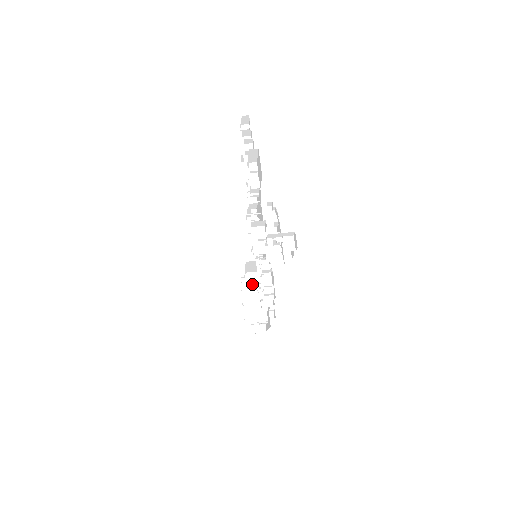
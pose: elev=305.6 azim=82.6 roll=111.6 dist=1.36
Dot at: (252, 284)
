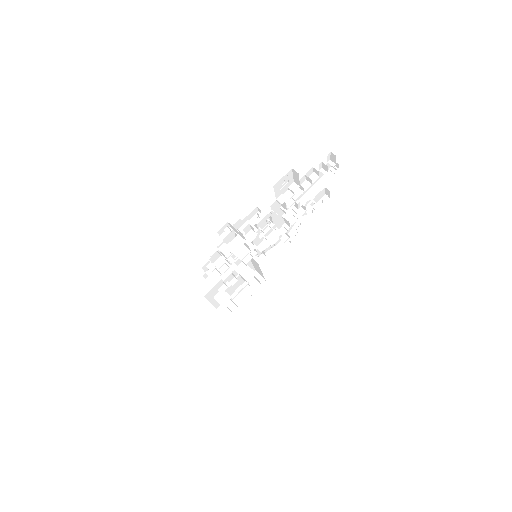
Dot at: (242, 275)
